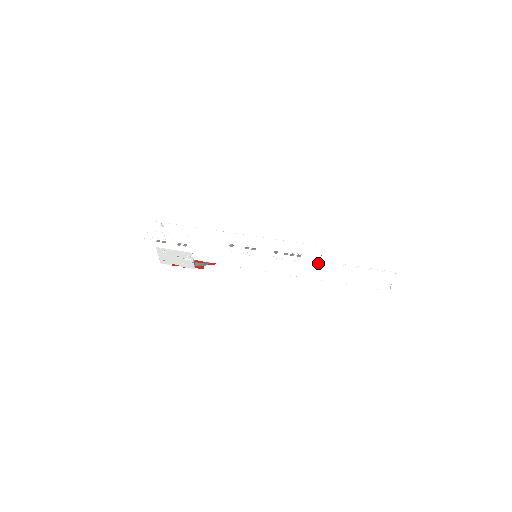
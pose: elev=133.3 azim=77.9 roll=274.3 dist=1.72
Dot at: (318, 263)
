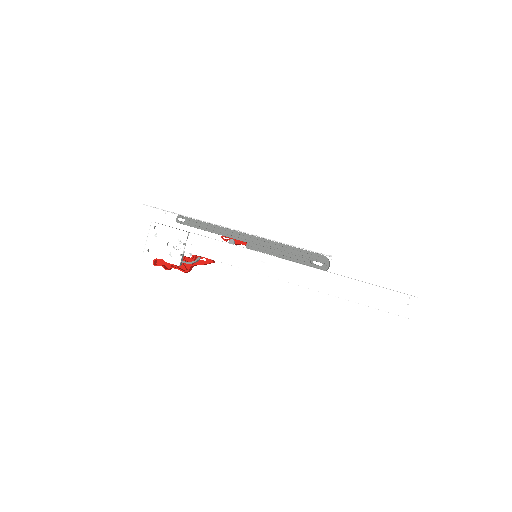
Dot at: occluded
